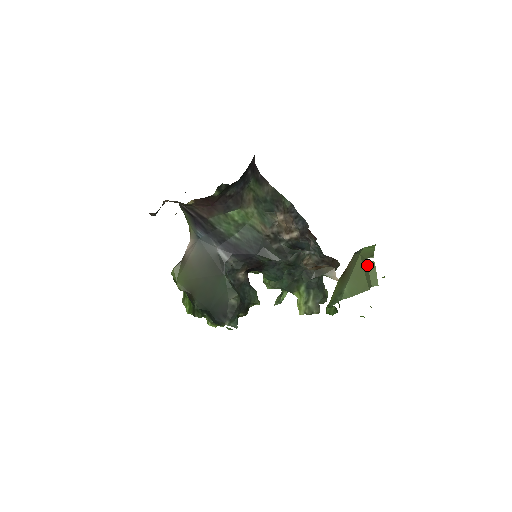
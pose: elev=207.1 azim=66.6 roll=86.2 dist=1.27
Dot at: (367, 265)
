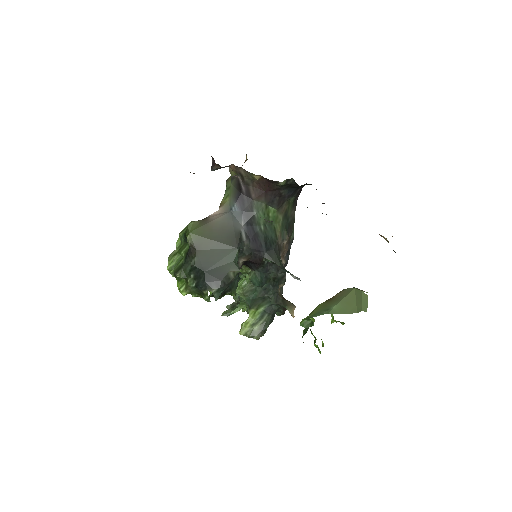
Dot at: (362, 295)
